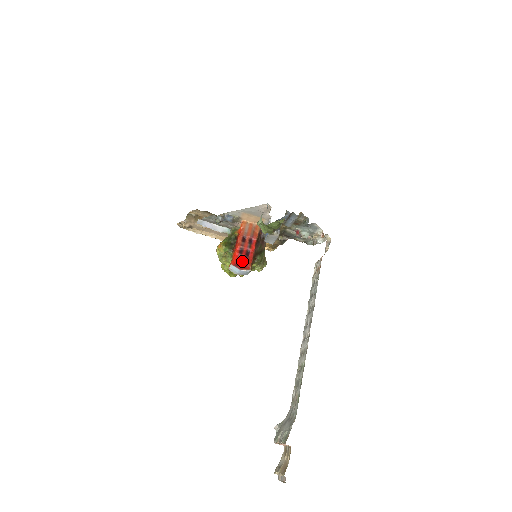
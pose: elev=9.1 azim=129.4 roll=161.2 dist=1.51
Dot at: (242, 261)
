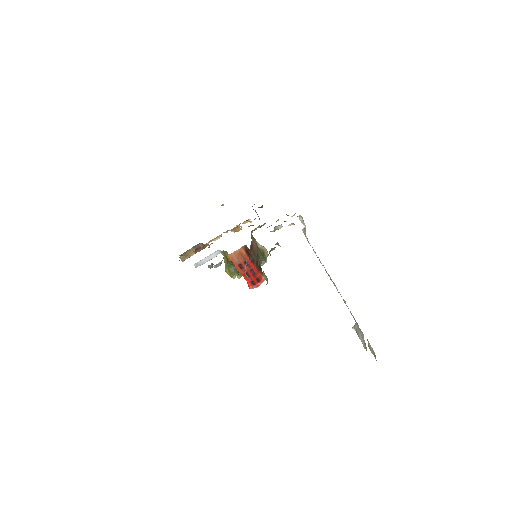
Dot at: (254, 280)
